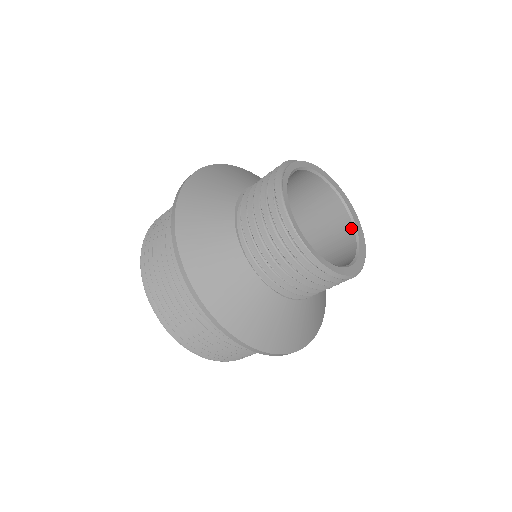
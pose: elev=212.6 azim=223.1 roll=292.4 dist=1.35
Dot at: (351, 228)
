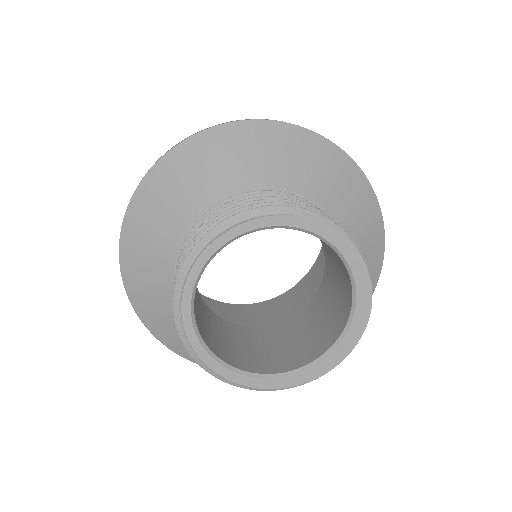
Dot at: (343, 324)
